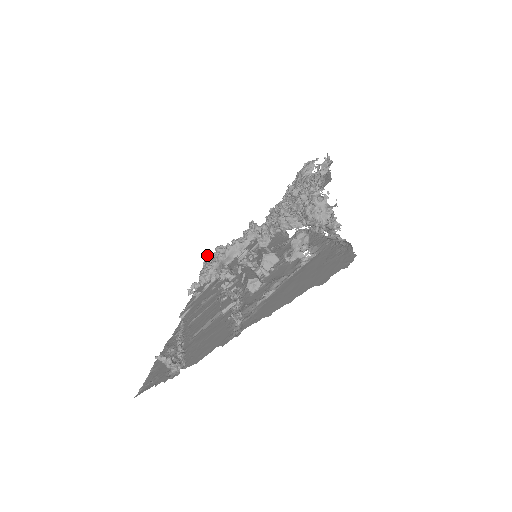
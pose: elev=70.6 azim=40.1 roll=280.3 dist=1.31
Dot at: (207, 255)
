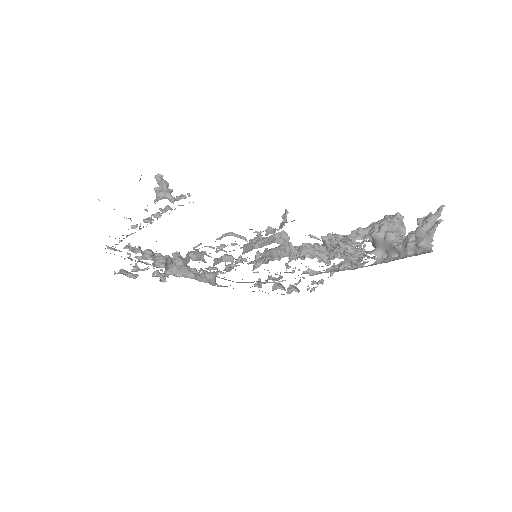
Dot at: occluded
